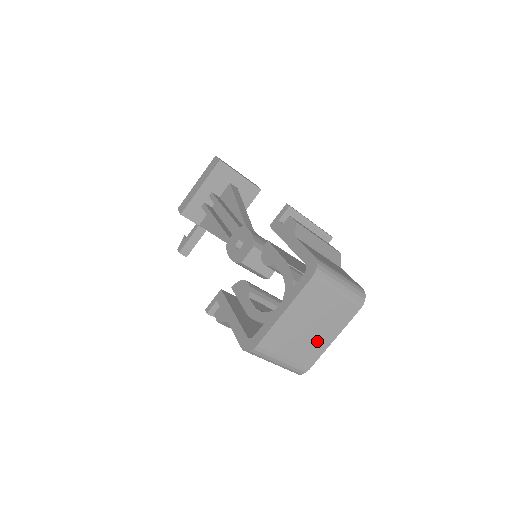
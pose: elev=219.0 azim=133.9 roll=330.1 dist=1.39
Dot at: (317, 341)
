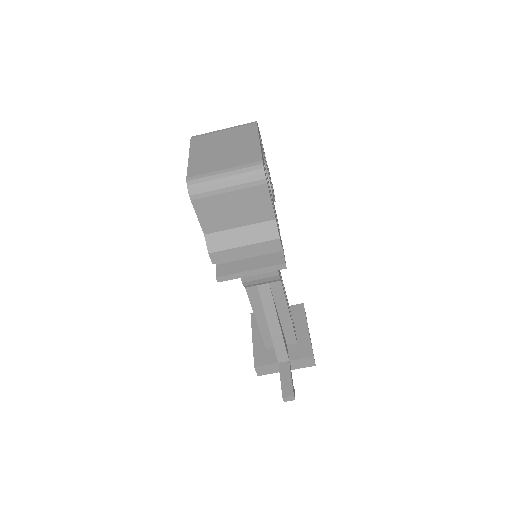
Dot at: (243, 149)
